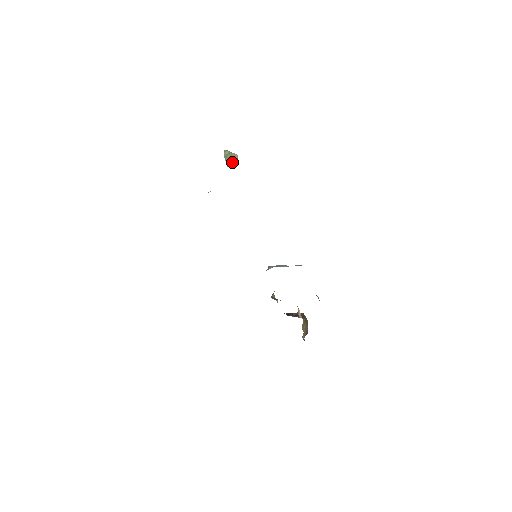
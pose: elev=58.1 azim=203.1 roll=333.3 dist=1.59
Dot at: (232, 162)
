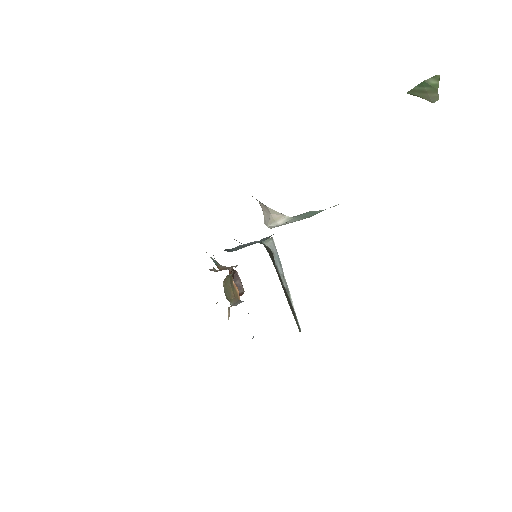
Dot at: (420, 96)
